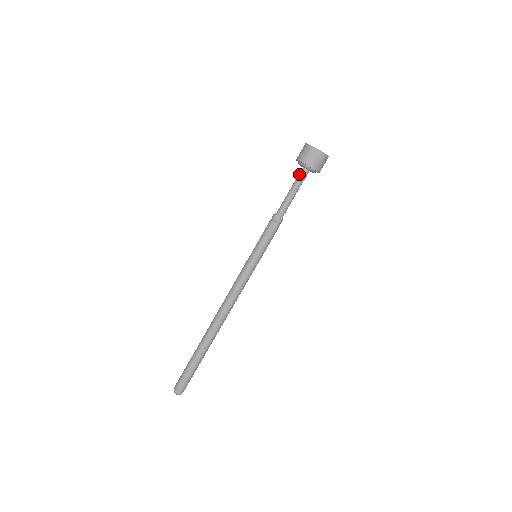
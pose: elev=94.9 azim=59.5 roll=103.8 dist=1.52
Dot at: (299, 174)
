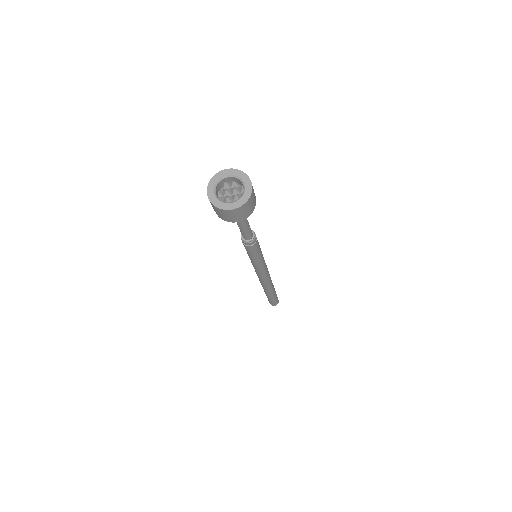
Dot at: occluded
